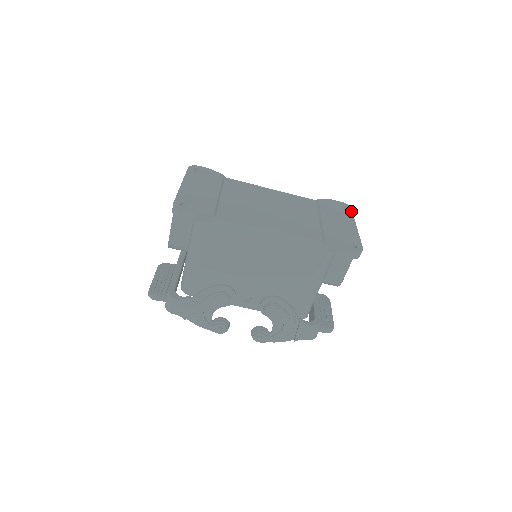
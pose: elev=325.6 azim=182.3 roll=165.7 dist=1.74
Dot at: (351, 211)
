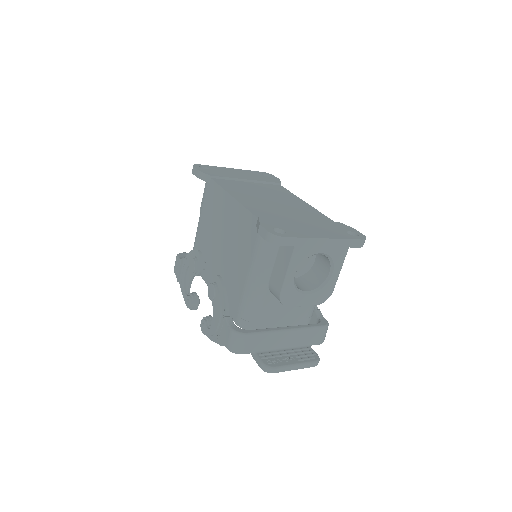
Dot at: (355, 238)
